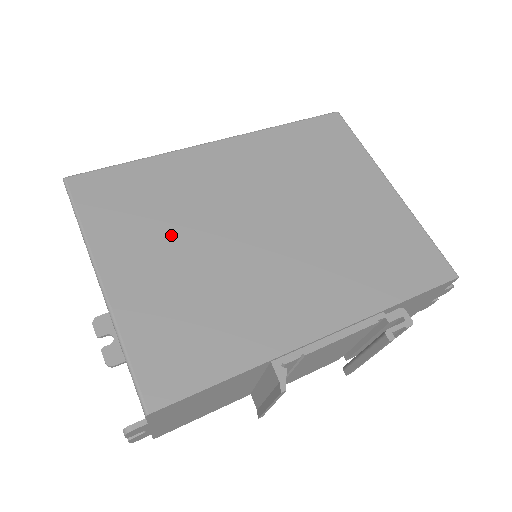
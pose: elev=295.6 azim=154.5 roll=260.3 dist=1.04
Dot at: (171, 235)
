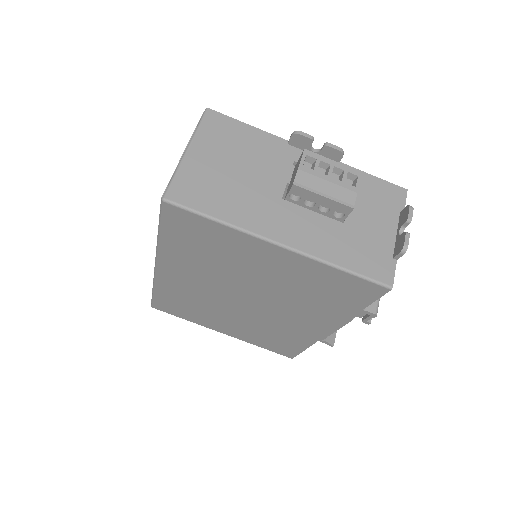
Dot at: (216, 315)
